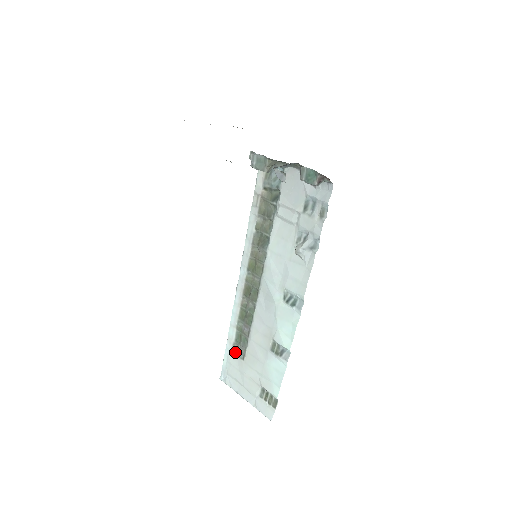
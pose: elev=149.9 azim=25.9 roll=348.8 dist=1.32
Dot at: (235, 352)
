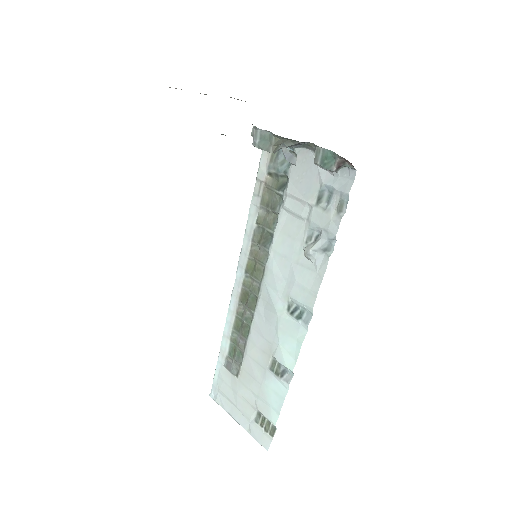
Dot at: (228, 367)
